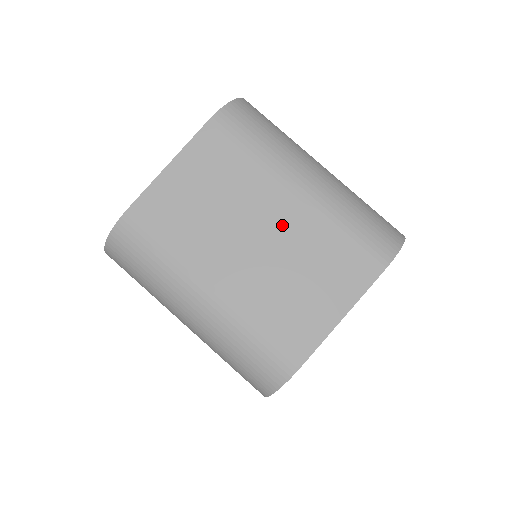
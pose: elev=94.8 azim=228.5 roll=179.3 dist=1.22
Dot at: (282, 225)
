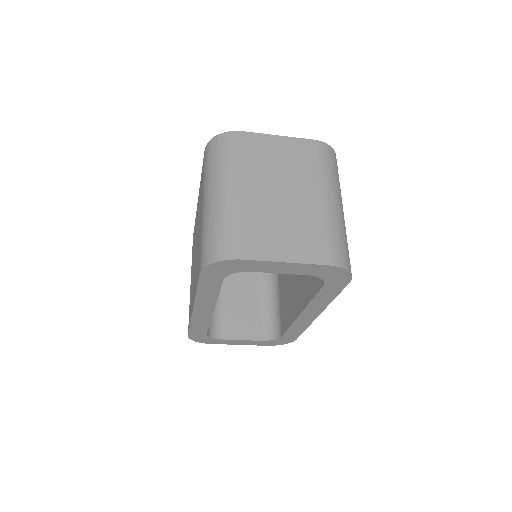
Dot at: (301, 201)
